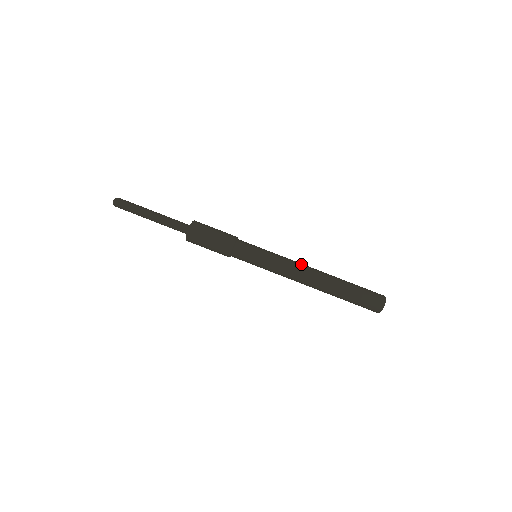
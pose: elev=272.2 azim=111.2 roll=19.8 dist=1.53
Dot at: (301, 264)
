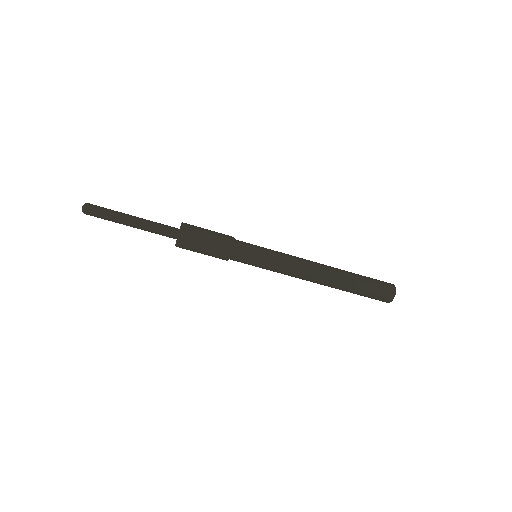
Dot at: (306, 261)
